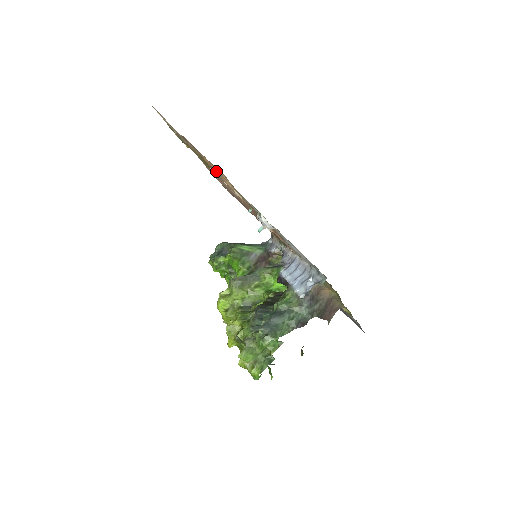
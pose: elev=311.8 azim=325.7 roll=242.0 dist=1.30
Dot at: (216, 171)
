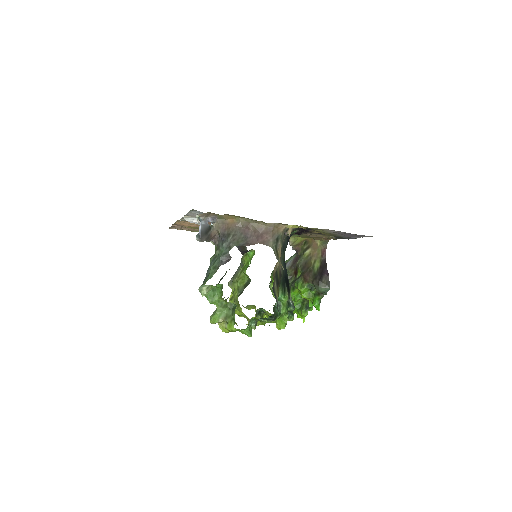
Dot at: occluded
